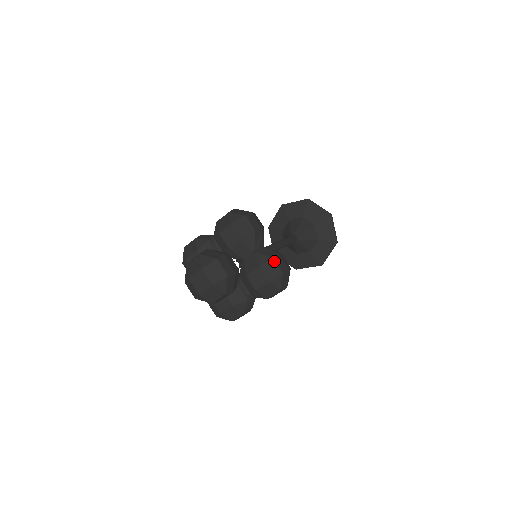
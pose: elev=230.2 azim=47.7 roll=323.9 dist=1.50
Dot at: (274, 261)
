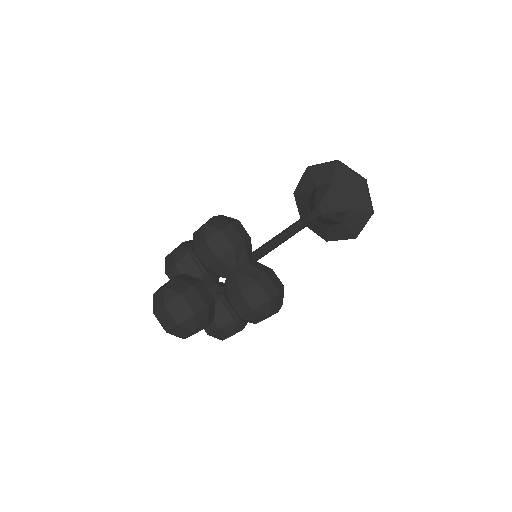
Dot at: (258, 285)
